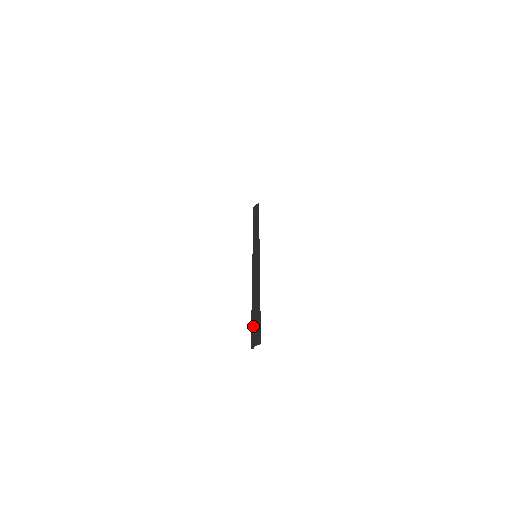
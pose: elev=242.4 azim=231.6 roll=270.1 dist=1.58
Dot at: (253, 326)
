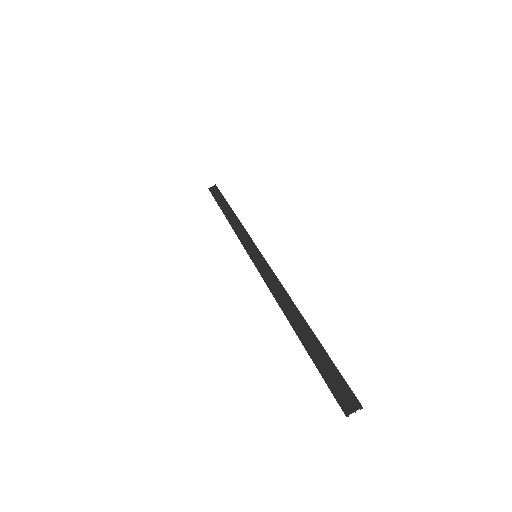
Dot at: (325, 373)
